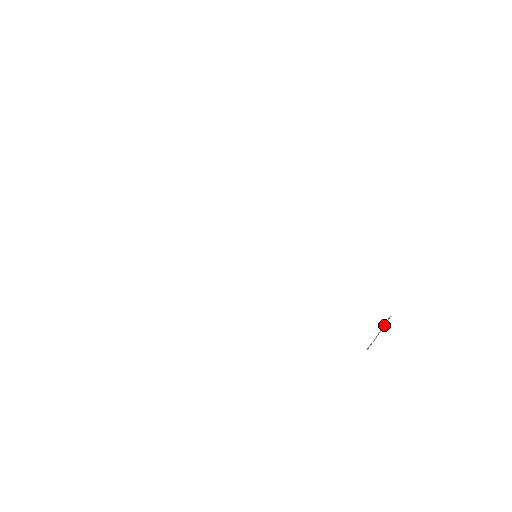
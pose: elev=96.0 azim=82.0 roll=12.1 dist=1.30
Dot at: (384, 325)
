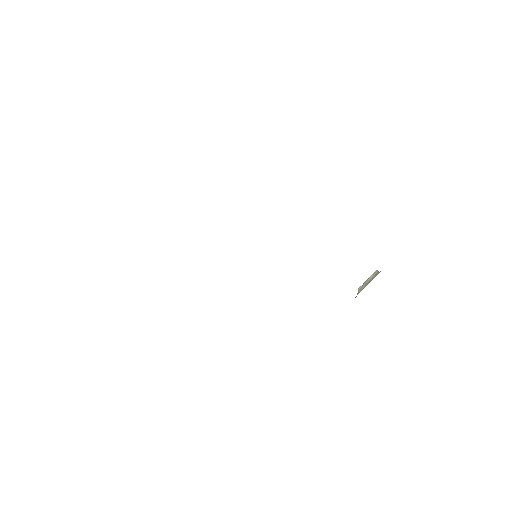
Dot at: (372, 277)
